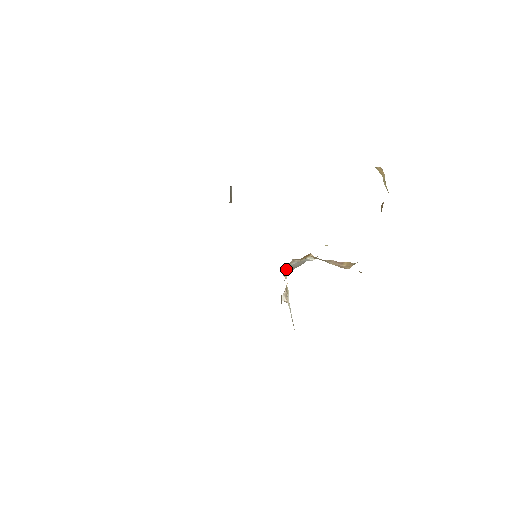
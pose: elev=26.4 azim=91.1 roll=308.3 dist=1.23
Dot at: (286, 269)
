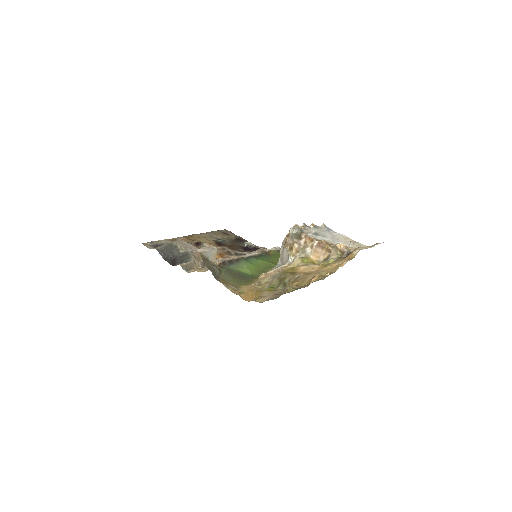
Dot at: (281, 254)
